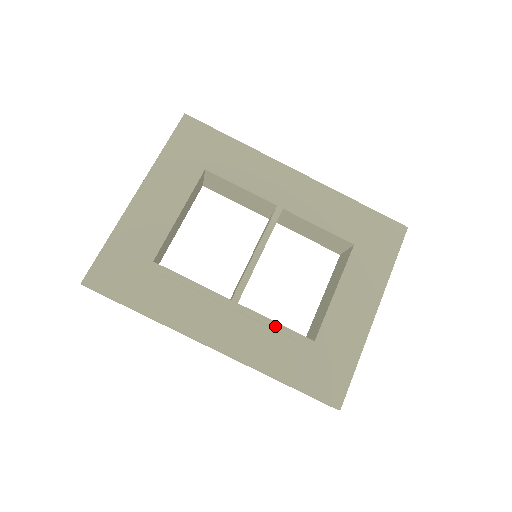
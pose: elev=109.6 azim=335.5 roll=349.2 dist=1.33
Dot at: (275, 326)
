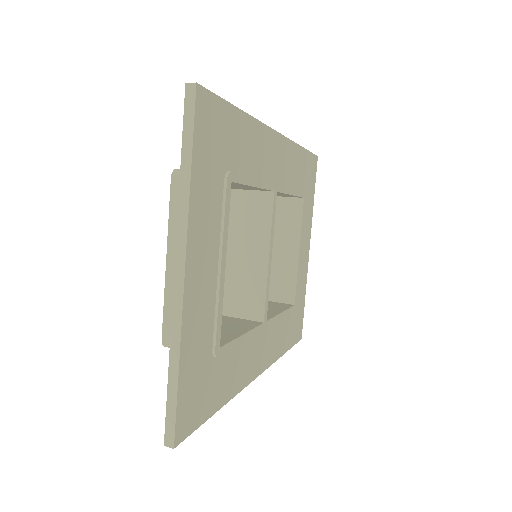
Dot at: (282, 316)
